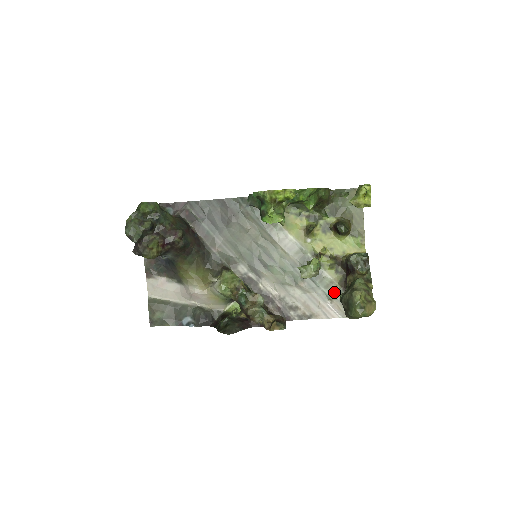
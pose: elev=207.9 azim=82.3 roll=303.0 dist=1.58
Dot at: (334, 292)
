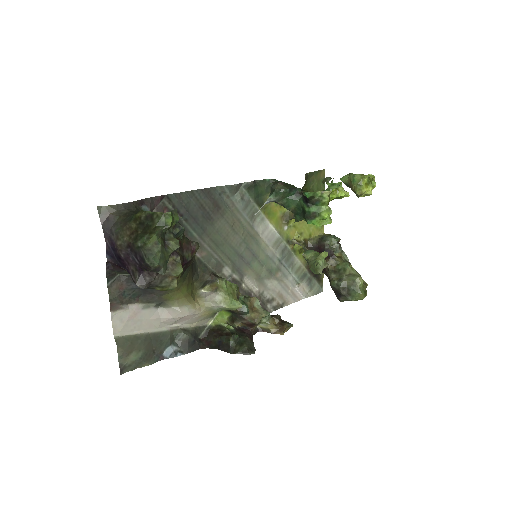
Dot at: (301, 276)
